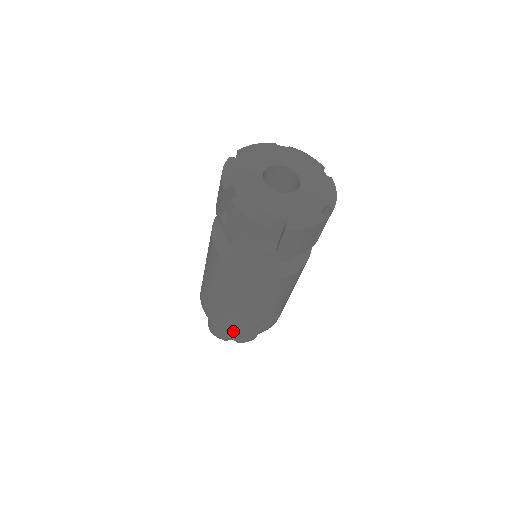
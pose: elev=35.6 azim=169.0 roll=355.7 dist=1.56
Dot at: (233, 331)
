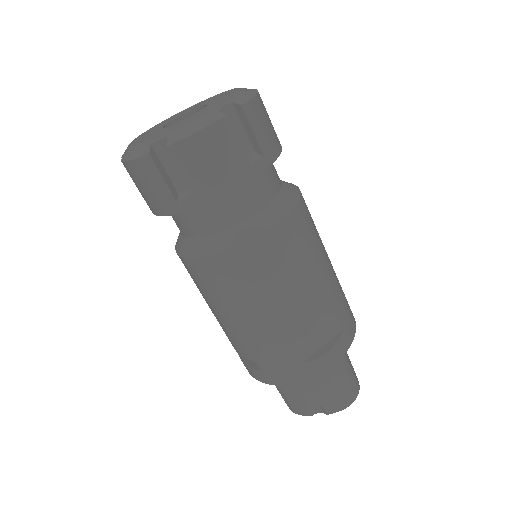
Dot at: (276, 379)
